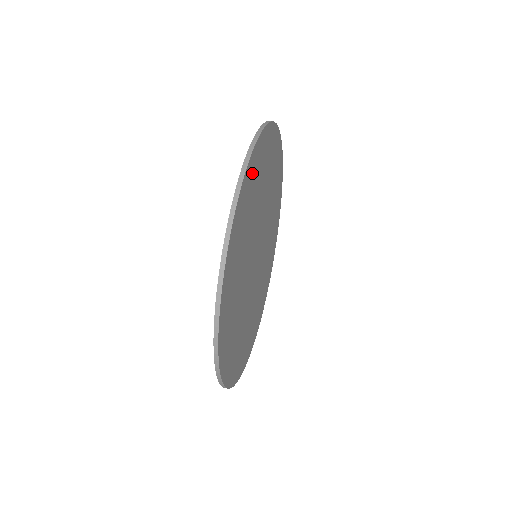
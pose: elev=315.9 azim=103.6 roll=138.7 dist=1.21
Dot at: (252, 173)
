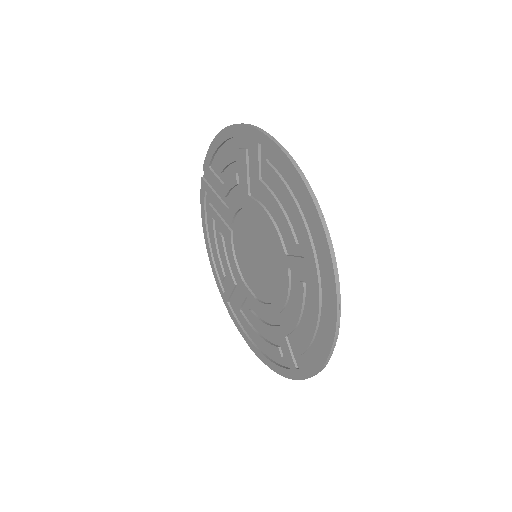
Dot at: (232, 147)
